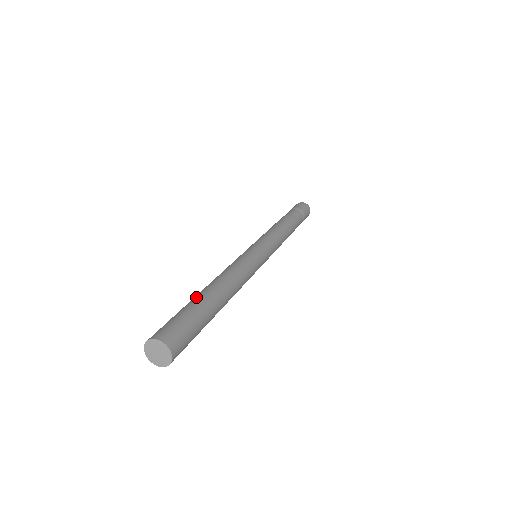
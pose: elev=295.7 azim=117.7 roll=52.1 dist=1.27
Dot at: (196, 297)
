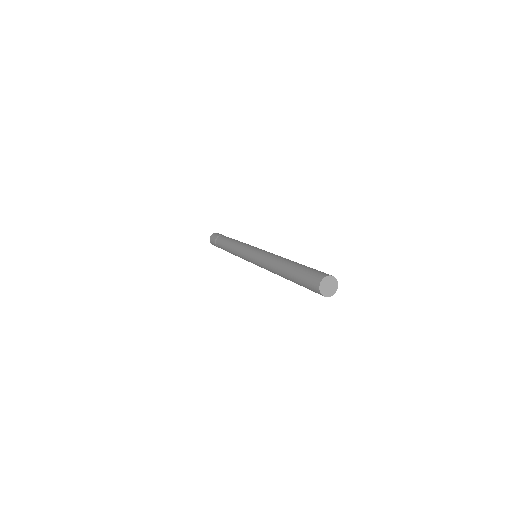
Dot at: (292, 266)
